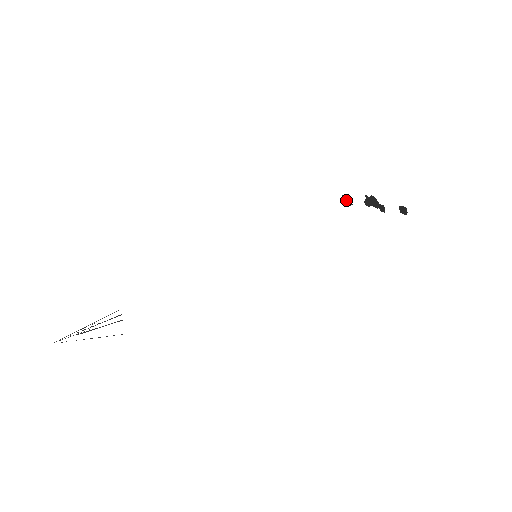
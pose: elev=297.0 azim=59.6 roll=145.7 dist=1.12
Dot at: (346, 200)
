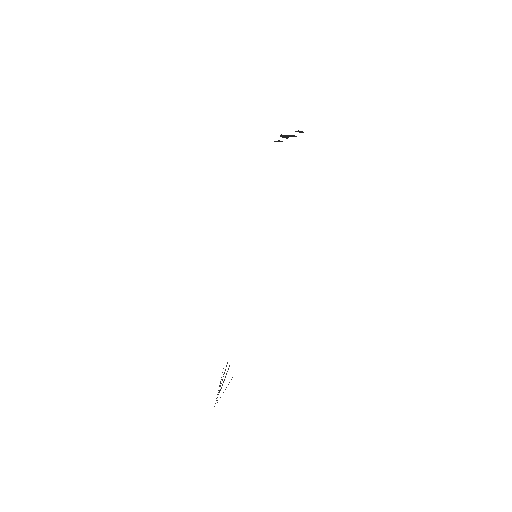
Dot at: occluded
